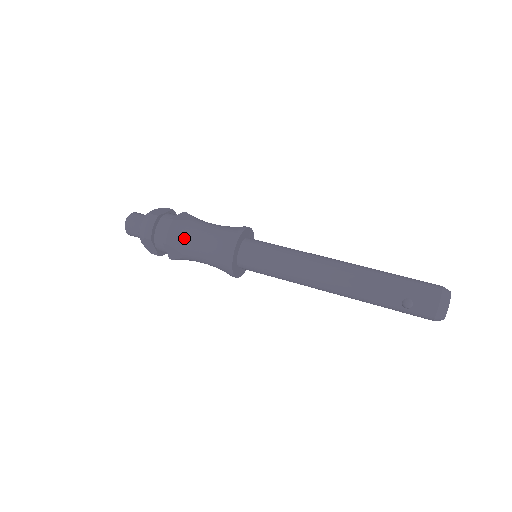
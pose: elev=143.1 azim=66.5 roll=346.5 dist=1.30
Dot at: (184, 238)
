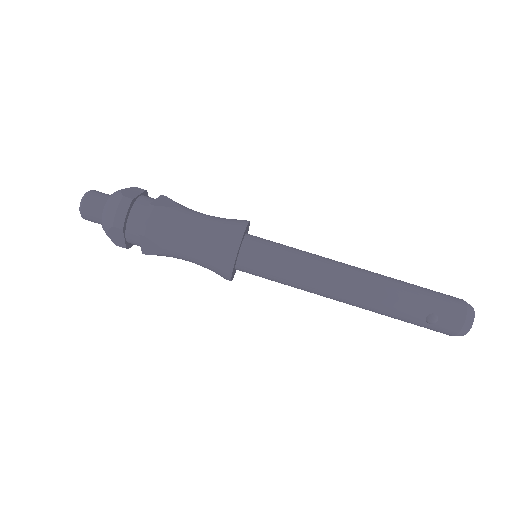
Dot at: (169, 230)
